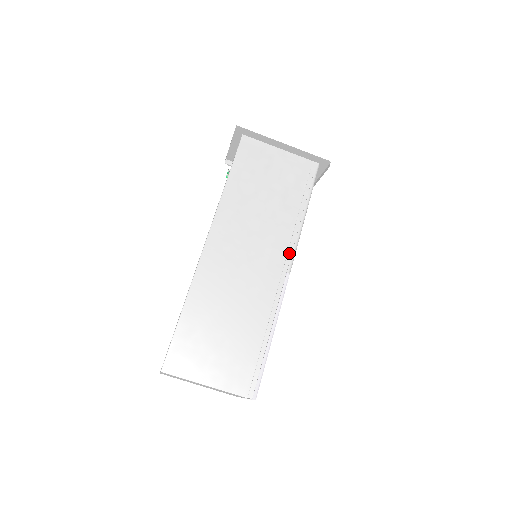
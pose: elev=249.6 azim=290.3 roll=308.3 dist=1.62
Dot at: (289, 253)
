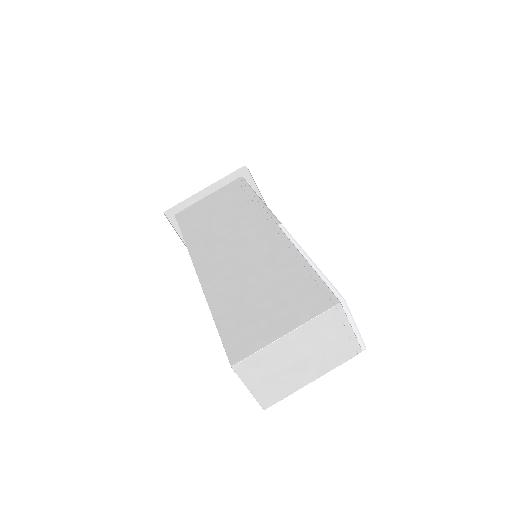
Dot at: (268, 218)
